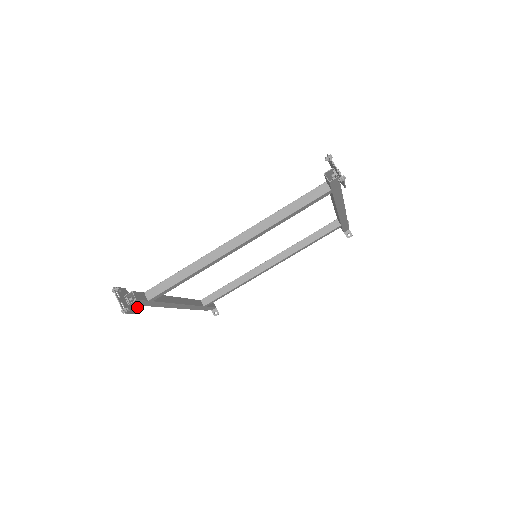
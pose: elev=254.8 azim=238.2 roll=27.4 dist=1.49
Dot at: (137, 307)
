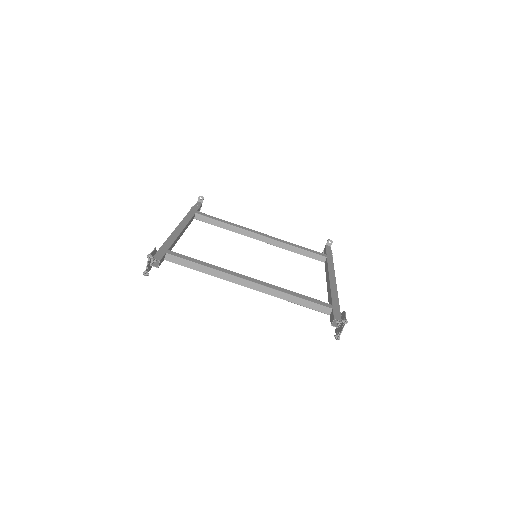
Dot at: occluded
